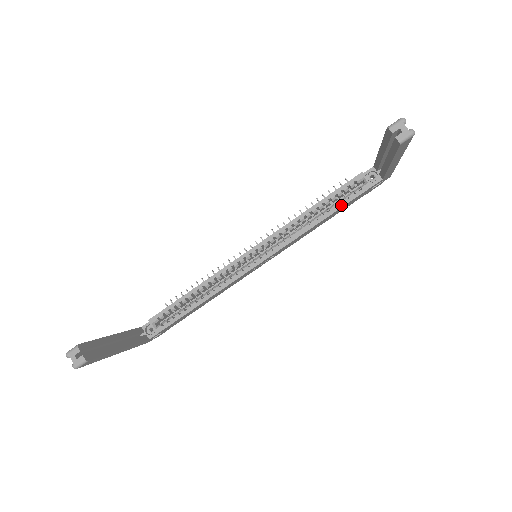
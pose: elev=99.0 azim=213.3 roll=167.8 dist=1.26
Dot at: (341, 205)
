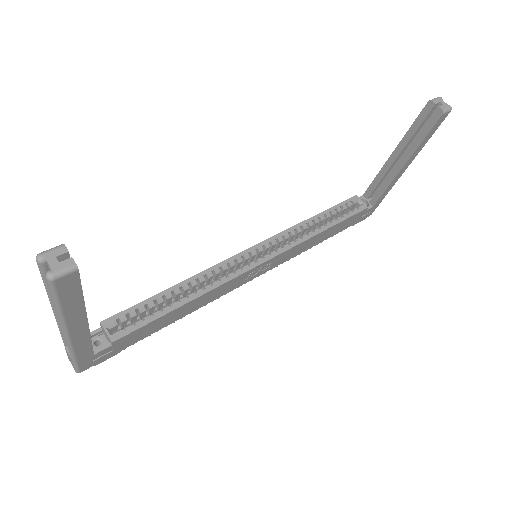
Dot at: (342, 219)
